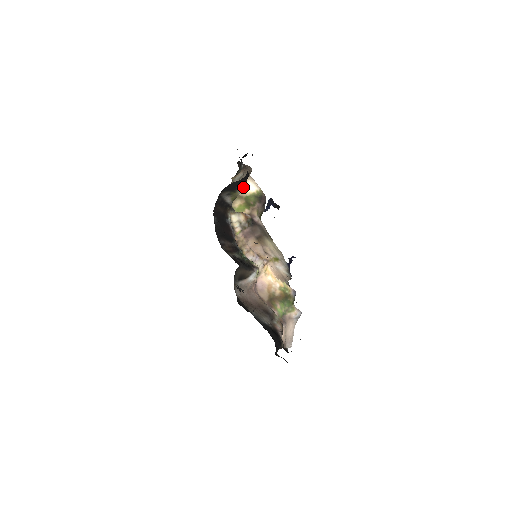
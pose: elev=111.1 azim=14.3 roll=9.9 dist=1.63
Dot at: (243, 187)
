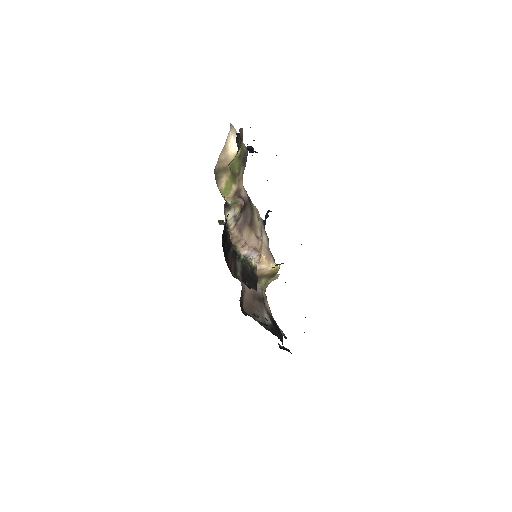
Dot at: occluded
